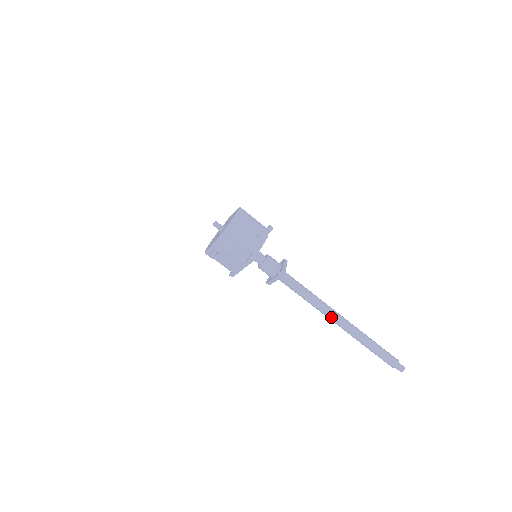
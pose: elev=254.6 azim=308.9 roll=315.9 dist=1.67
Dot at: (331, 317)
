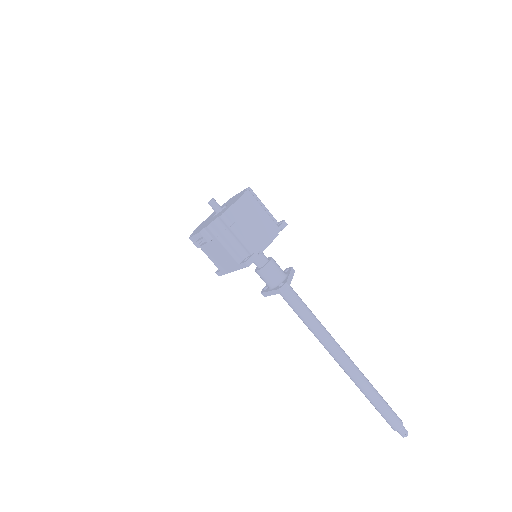
Dot at: (334, 354)
